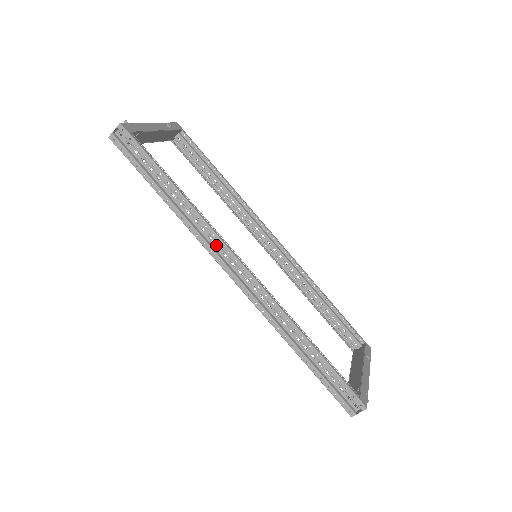
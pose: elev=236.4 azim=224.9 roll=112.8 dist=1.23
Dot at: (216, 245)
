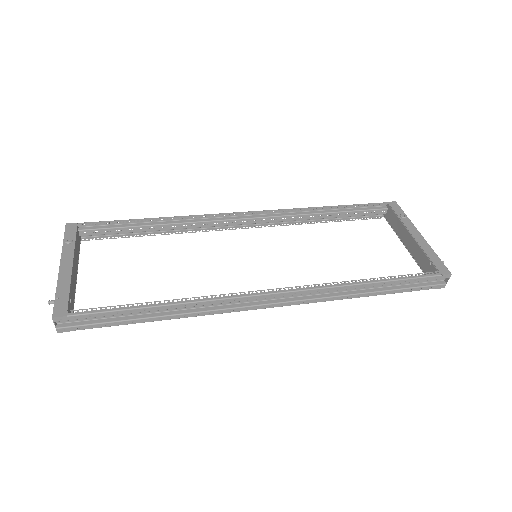
Dot at: (231, 302)
